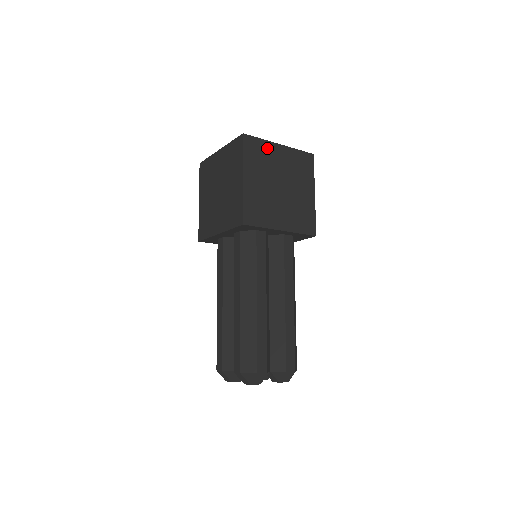
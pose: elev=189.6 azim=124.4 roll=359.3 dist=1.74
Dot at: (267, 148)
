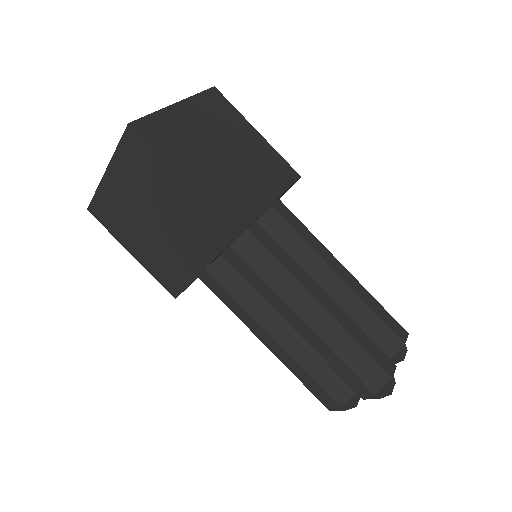
Dot at: (169, 119)
